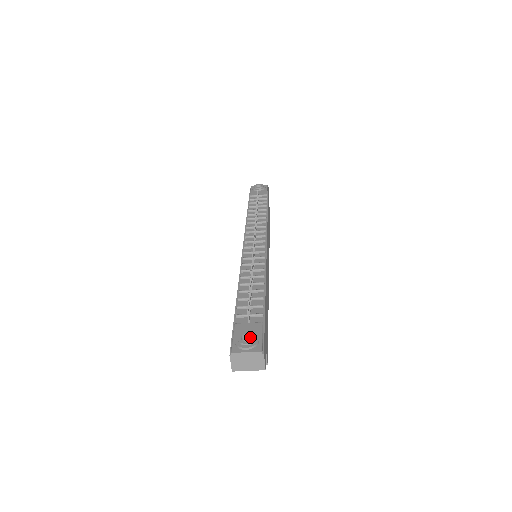
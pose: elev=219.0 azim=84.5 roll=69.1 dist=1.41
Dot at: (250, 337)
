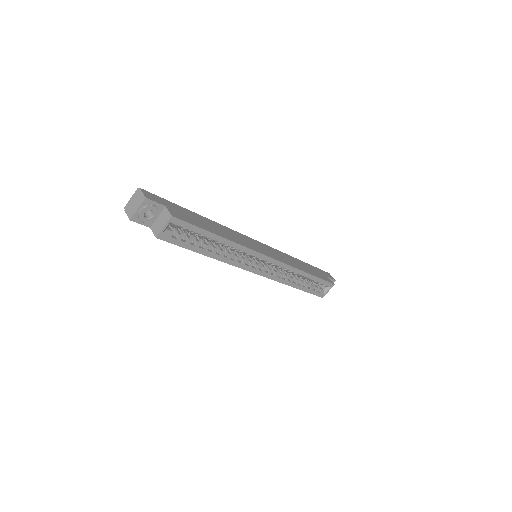
Dot at: occluded
